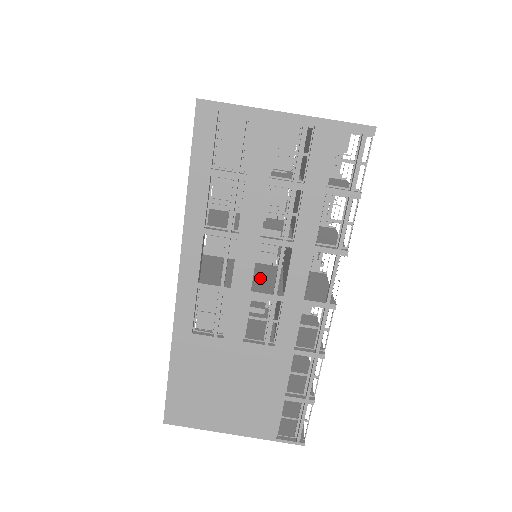
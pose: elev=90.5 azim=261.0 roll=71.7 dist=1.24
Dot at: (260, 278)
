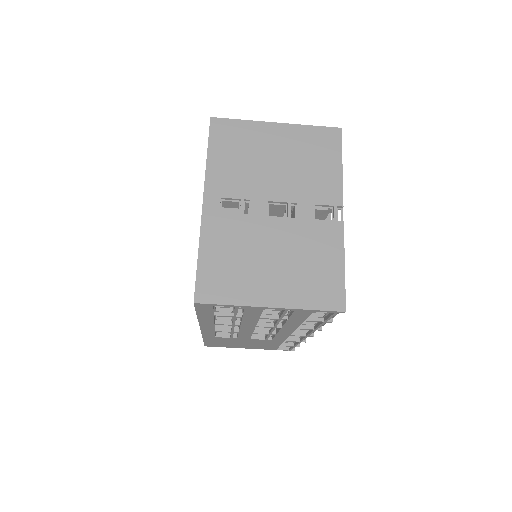
Dot at: occluded
